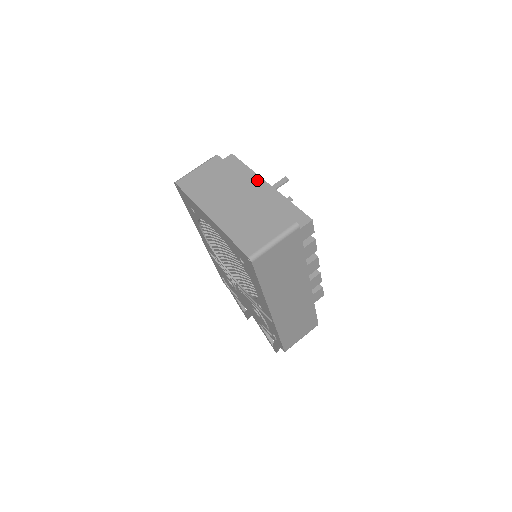
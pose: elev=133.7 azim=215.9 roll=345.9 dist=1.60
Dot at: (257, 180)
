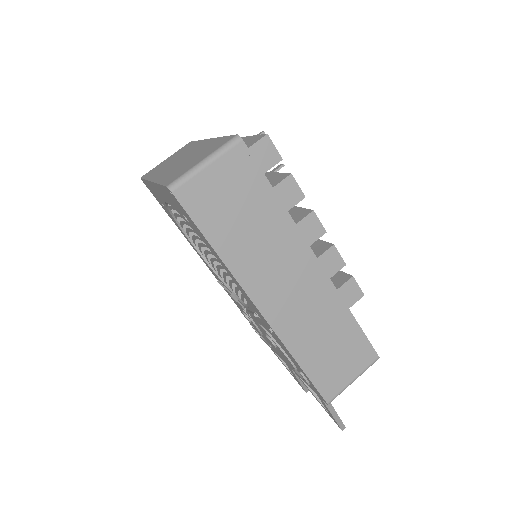
Dot at: occluded
